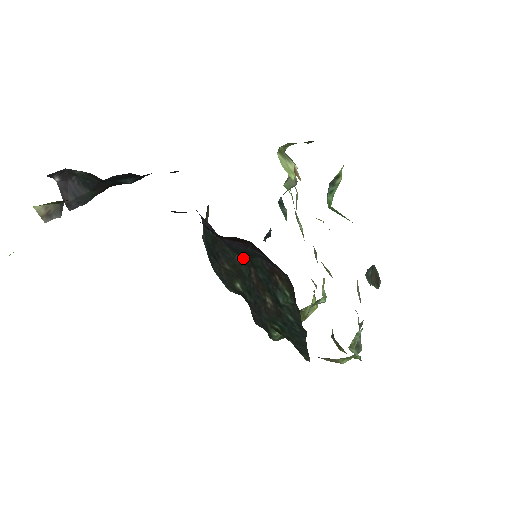
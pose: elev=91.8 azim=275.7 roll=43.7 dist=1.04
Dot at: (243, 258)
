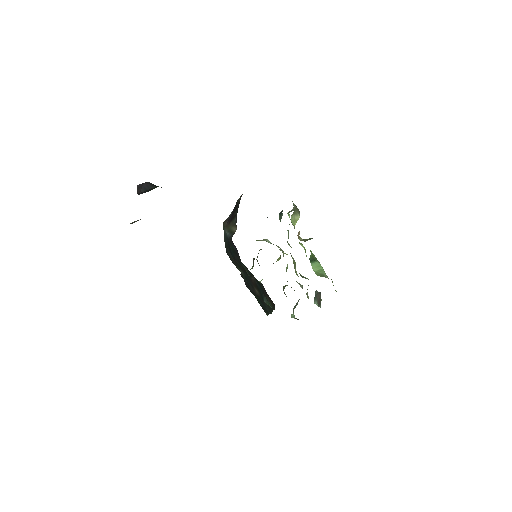
Dot at: (250, 272)
